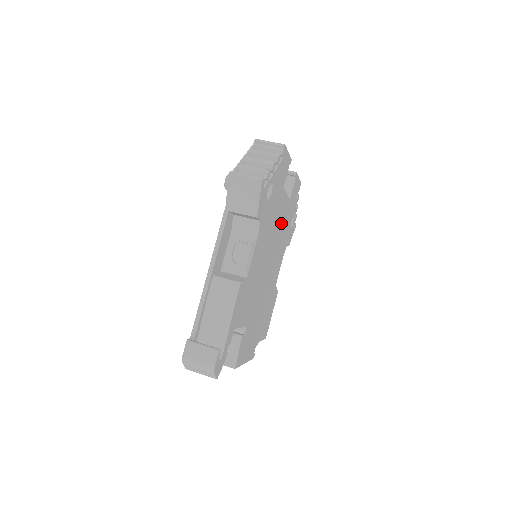
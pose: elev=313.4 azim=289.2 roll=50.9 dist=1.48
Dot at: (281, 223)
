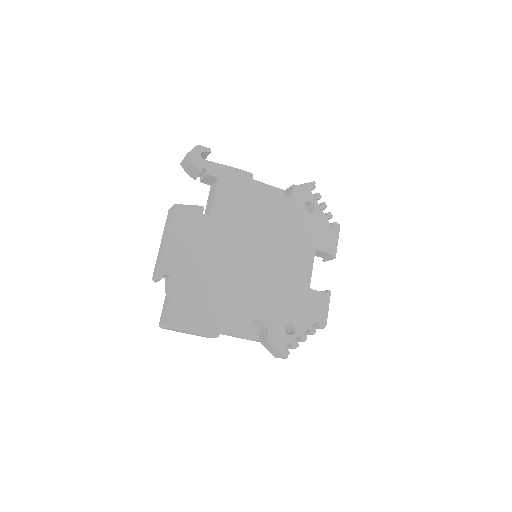
Dot at: (290, 272)
